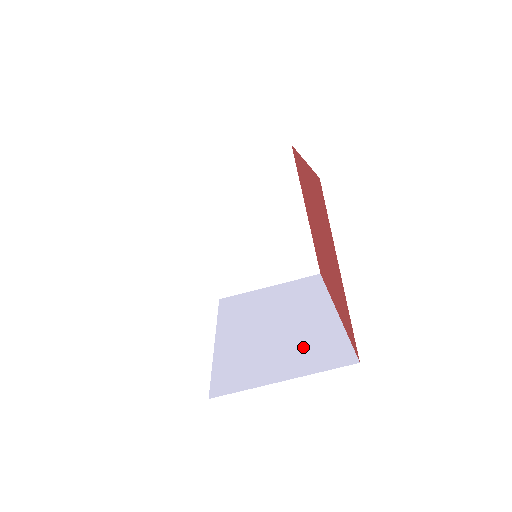
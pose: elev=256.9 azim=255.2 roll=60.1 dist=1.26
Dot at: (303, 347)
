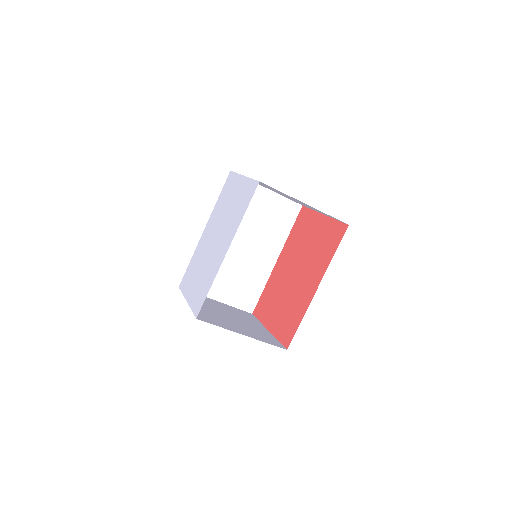
Dot at: (240, 282)
